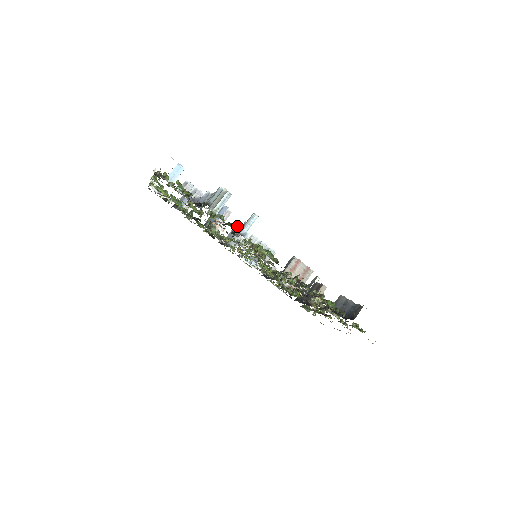
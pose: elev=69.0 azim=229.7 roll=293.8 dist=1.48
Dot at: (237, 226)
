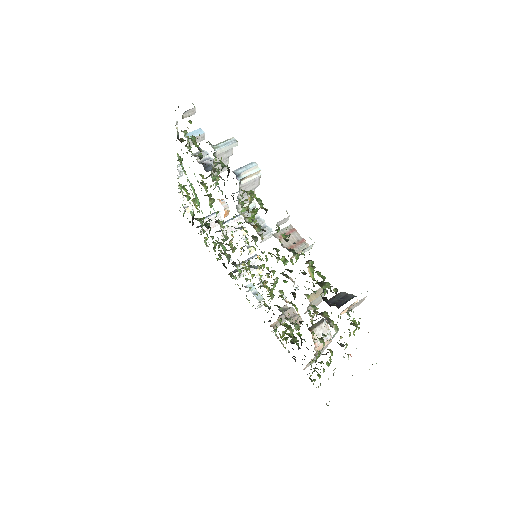
Dot at: occluded
